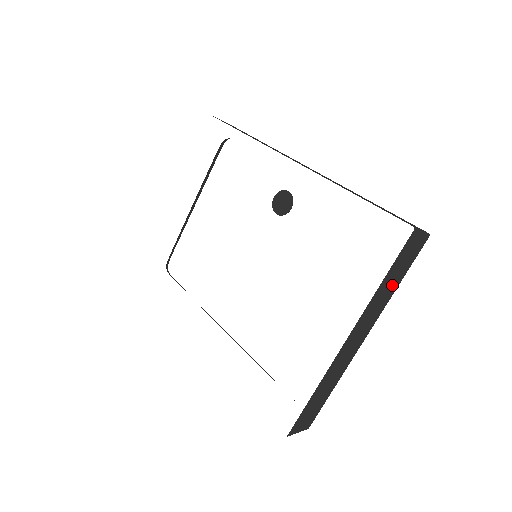
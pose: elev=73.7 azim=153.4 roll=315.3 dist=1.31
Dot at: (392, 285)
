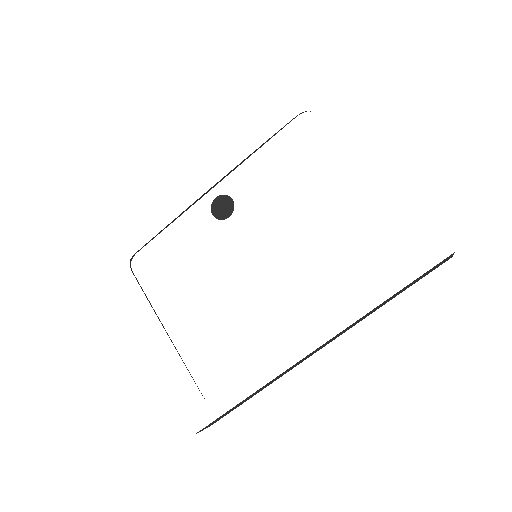
Dot at: occluded
